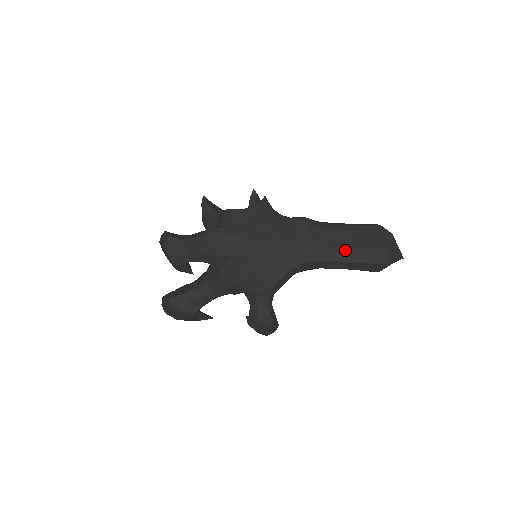
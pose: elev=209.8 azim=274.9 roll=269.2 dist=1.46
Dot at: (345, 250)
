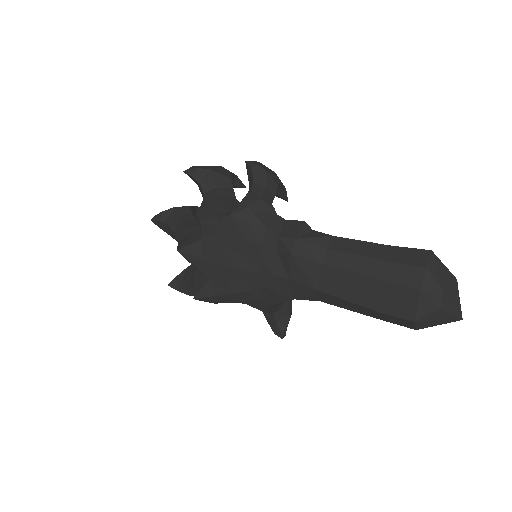
Dot at: (350, 302)
